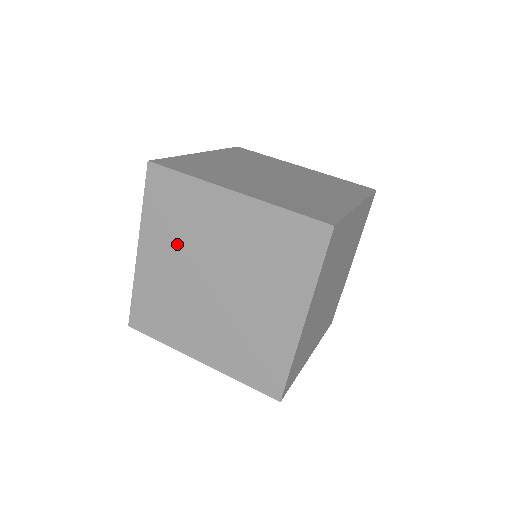
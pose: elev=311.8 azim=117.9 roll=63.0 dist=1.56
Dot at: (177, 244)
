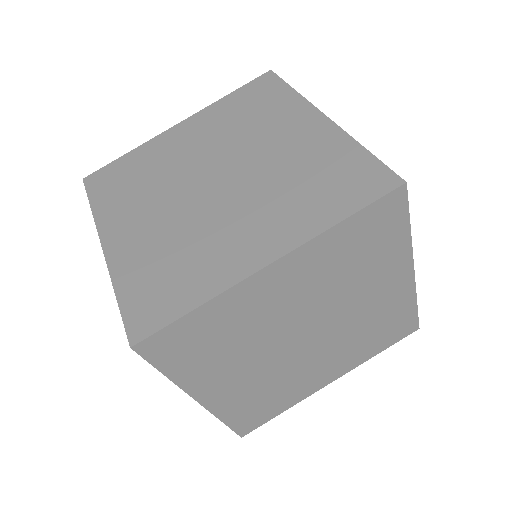
Dot at: (240, 357)
